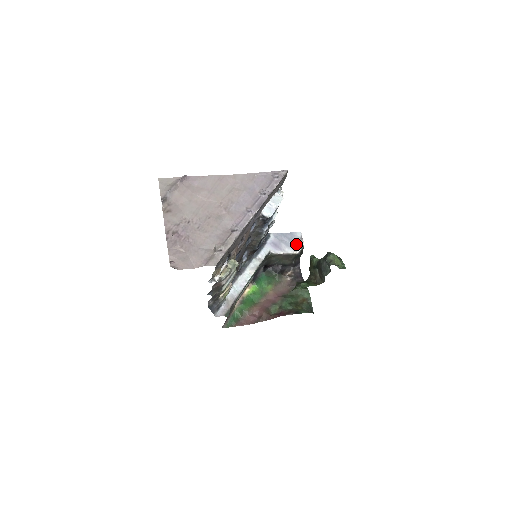
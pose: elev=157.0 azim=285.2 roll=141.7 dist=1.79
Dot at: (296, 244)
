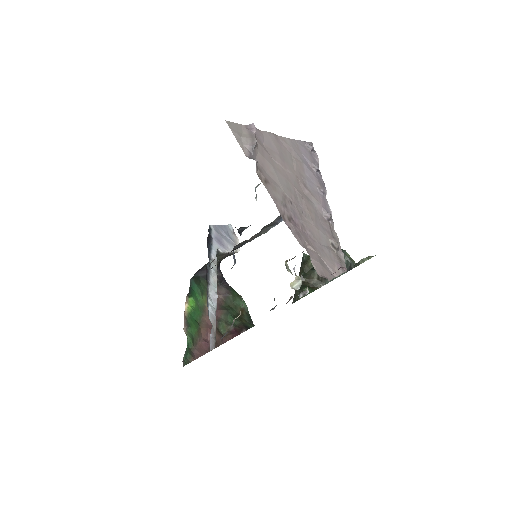
Dot at: (233, 240)
